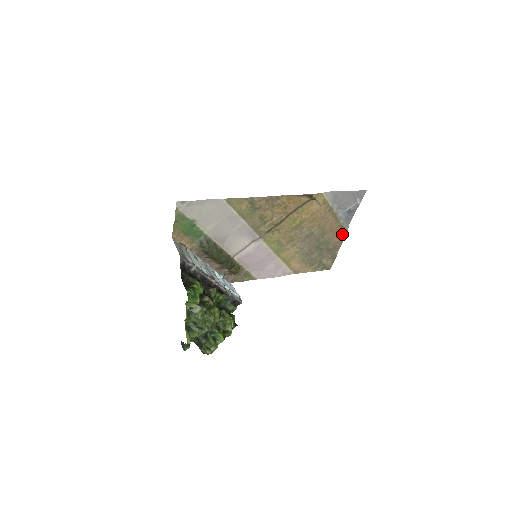
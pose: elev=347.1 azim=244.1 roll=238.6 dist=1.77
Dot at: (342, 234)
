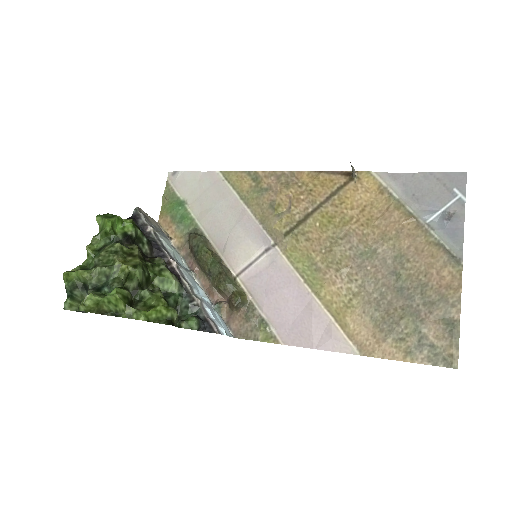
Dot at: (451, 268)
